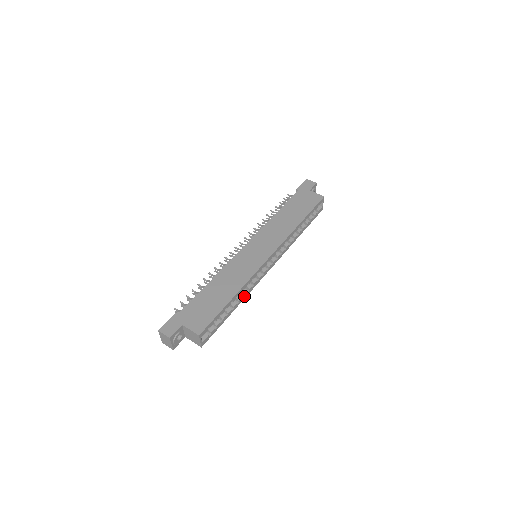
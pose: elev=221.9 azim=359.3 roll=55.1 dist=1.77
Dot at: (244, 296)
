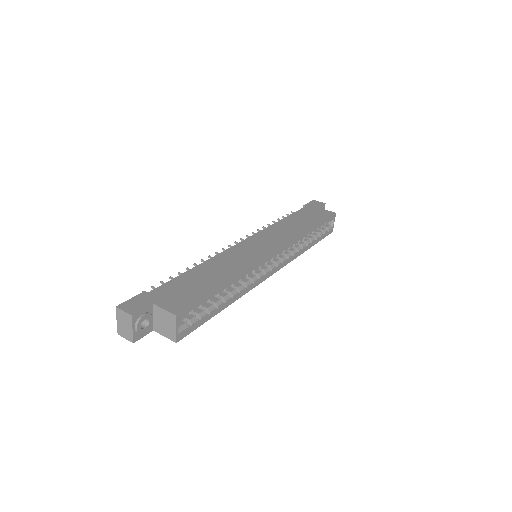
Dot at: (240, 293)
